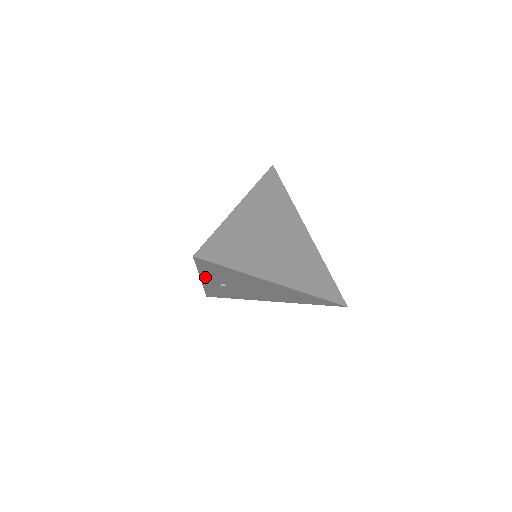
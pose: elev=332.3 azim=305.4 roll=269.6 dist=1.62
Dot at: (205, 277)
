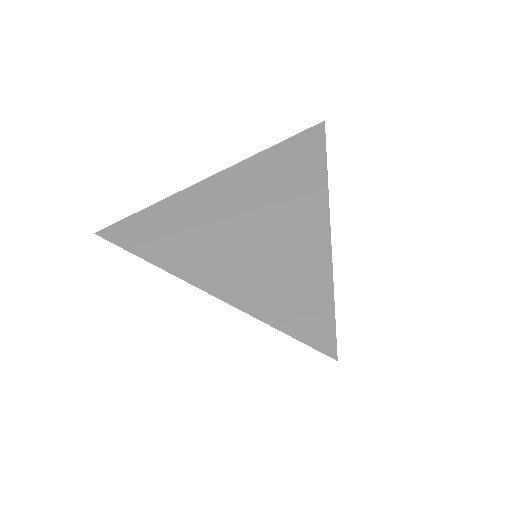
Dot at: occluded
